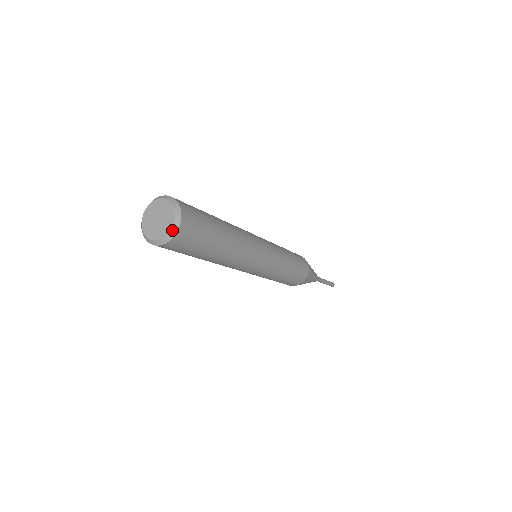
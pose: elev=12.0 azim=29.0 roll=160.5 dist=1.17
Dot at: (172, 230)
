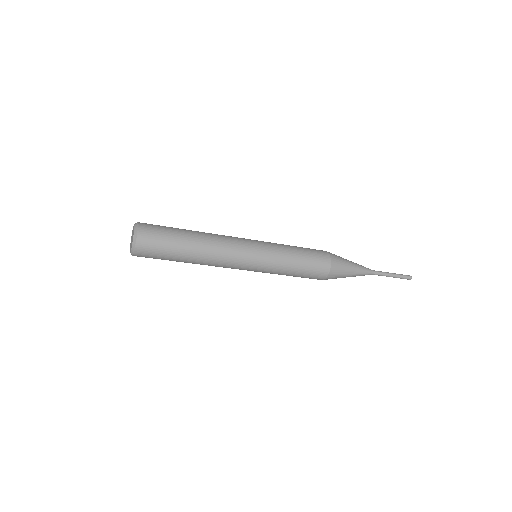
Dot at: (135, 229)
